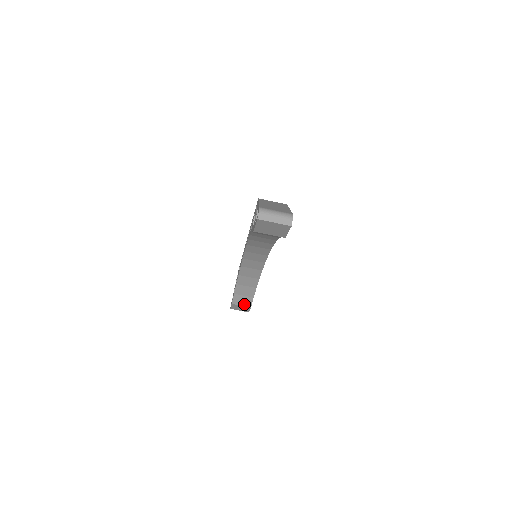
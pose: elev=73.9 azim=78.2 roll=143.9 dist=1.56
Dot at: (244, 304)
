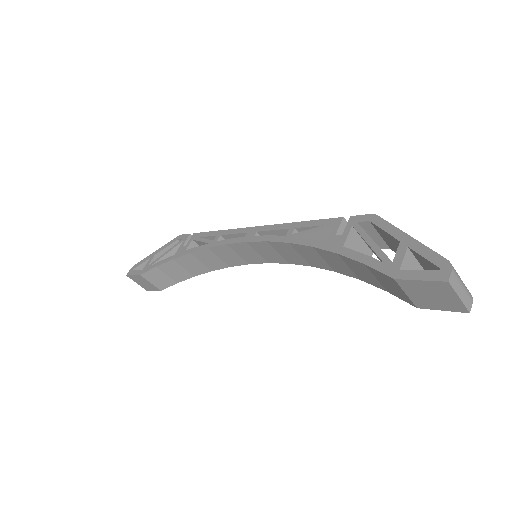
Dot at: (156, 283)
